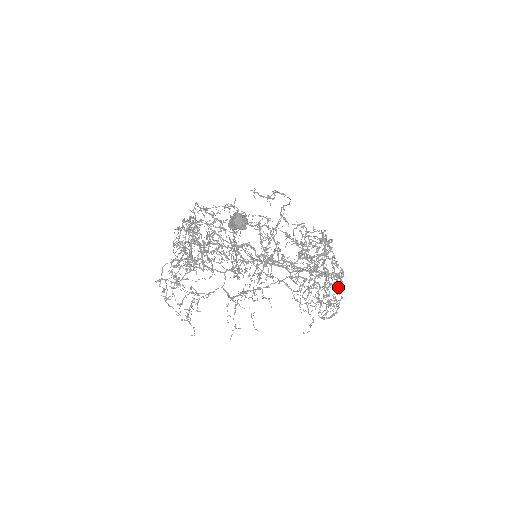
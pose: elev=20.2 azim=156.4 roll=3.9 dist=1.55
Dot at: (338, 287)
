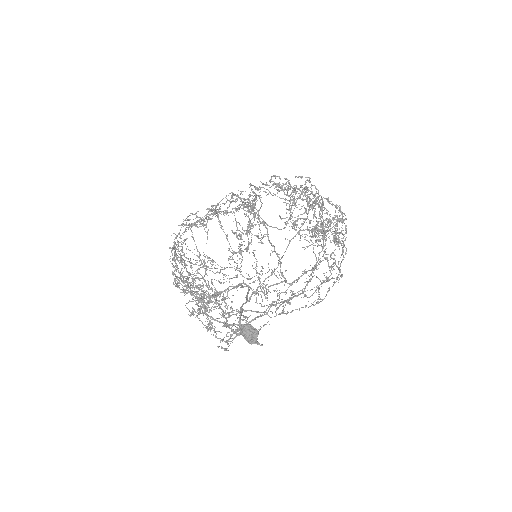
Dot at: (343, 235)
